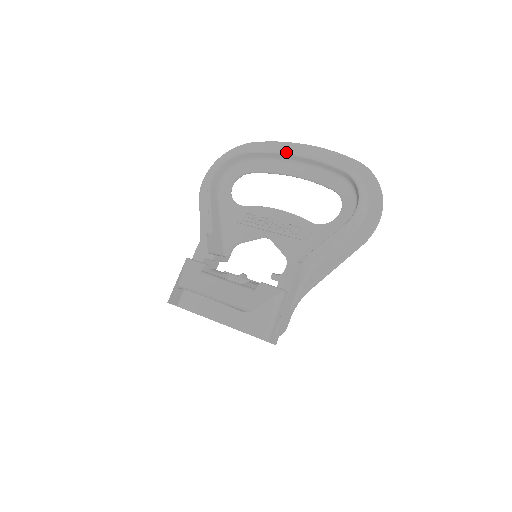
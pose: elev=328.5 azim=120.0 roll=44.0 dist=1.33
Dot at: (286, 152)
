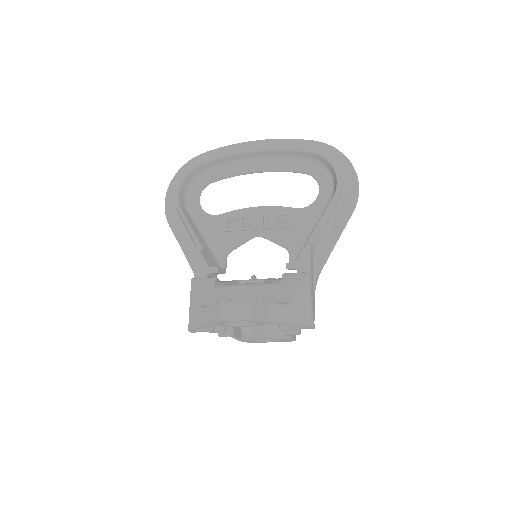
Dot at: (245, 151)
